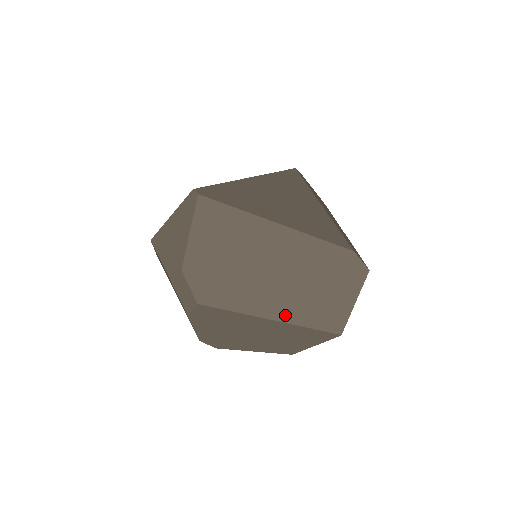
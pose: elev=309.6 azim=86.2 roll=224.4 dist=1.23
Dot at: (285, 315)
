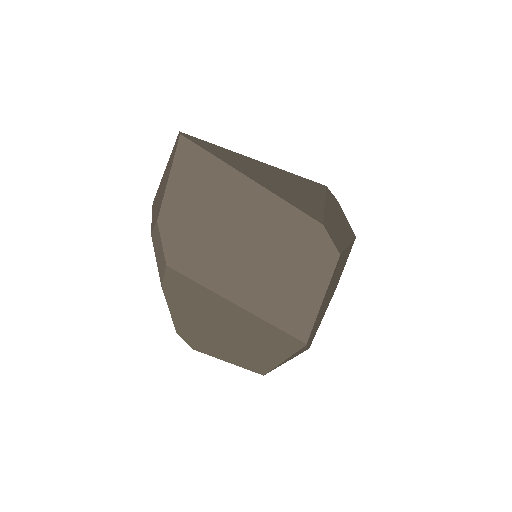
Dot at: (247, 300)
